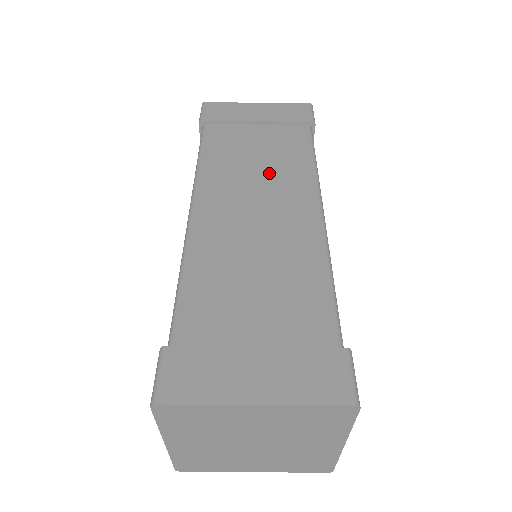
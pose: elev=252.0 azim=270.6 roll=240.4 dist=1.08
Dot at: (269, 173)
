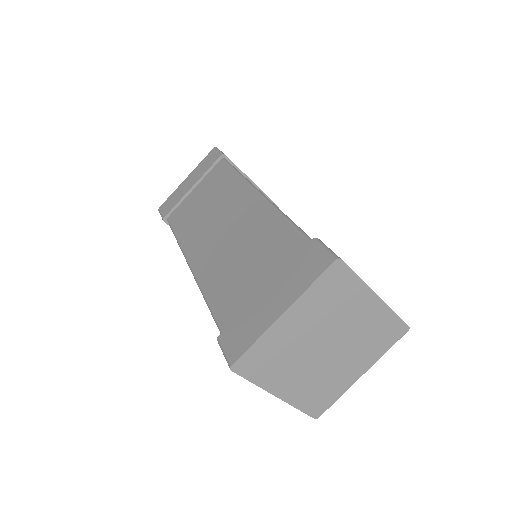
Dot at: (217, 204)
